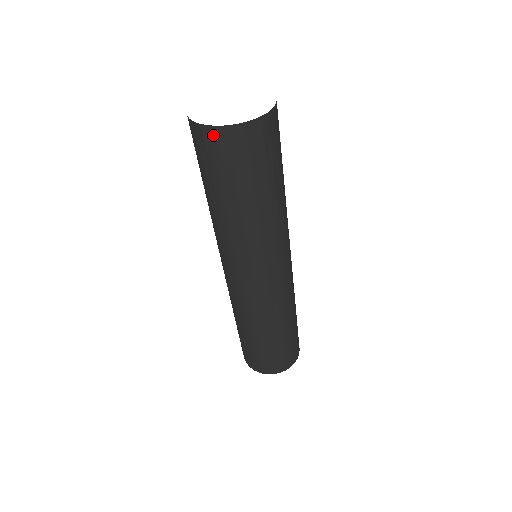
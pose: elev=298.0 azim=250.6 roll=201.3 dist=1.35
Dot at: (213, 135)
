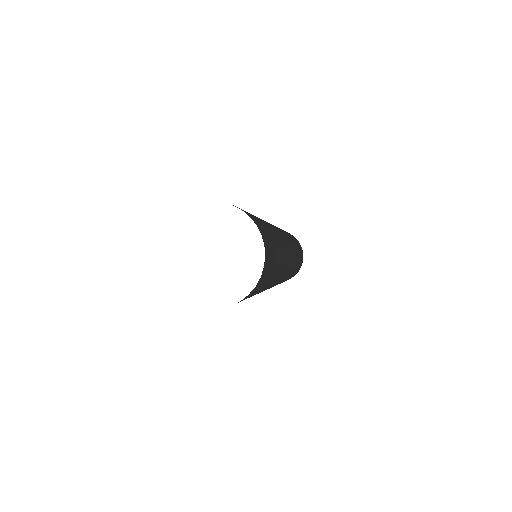
Dot at: occluded
